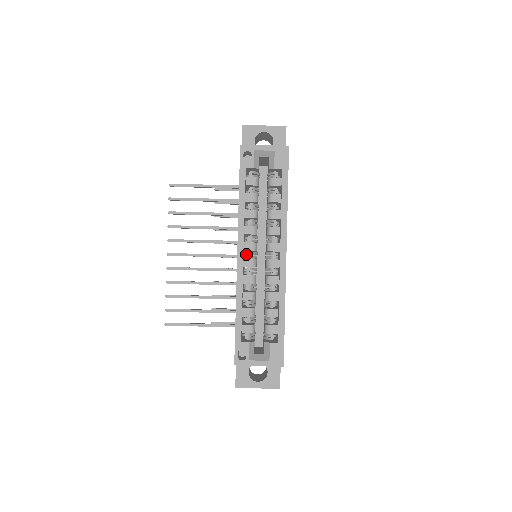
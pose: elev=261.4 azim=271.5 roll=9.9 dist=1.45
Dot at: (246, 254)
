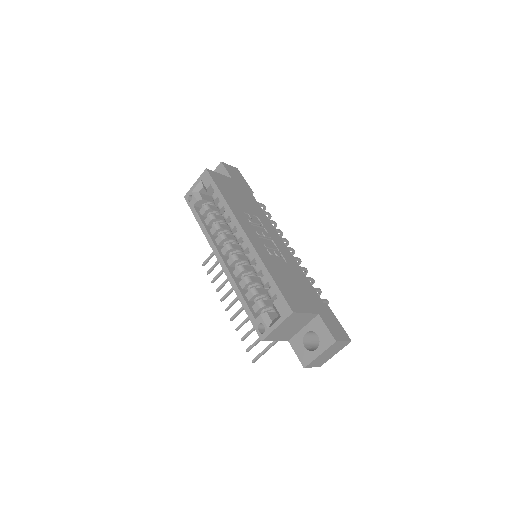
Dot at: occluded
